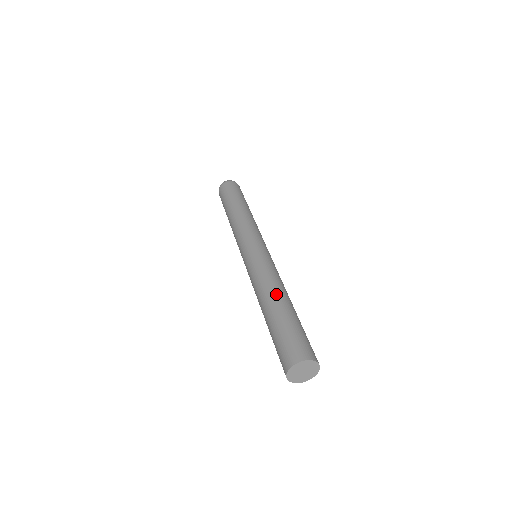
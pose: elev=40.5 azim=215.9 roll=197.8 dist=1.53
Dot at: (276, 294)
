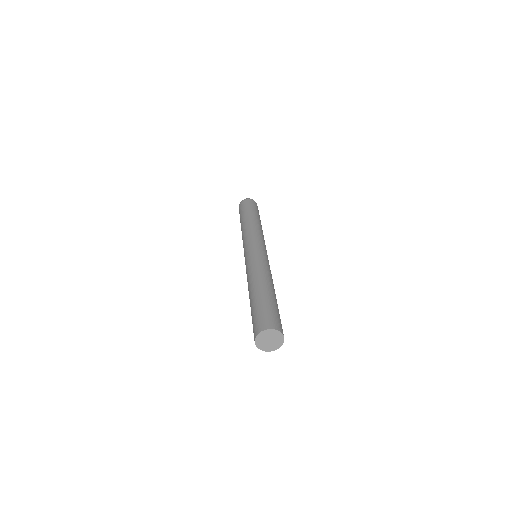
Dot at: (252, 285)
